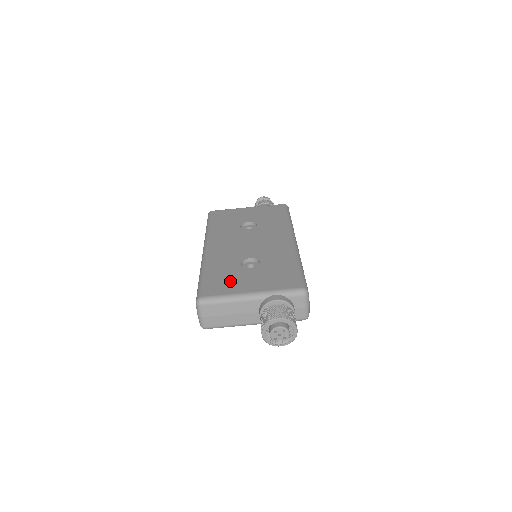
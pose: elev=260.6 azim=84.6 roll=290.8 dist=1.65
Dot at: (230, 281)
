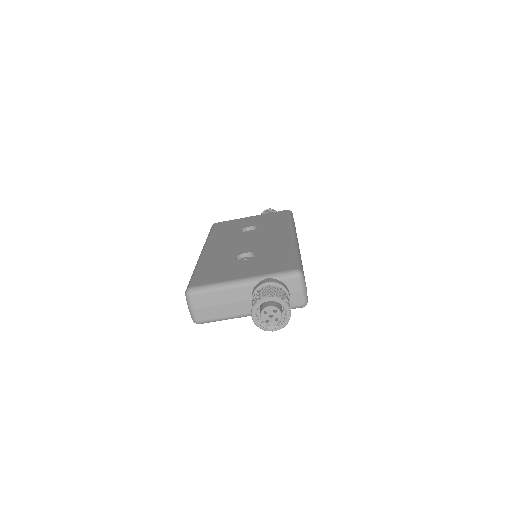
Dot at: (222, 272)
